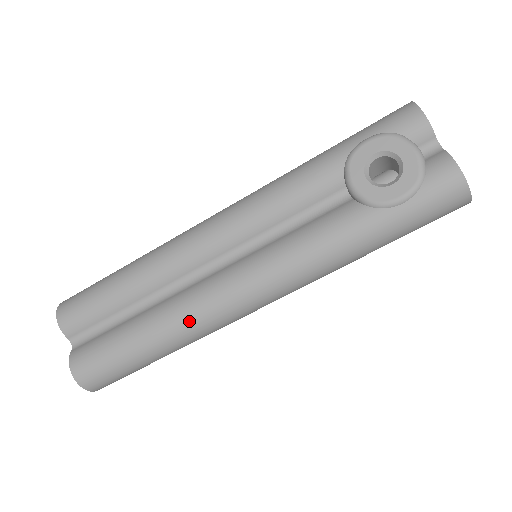
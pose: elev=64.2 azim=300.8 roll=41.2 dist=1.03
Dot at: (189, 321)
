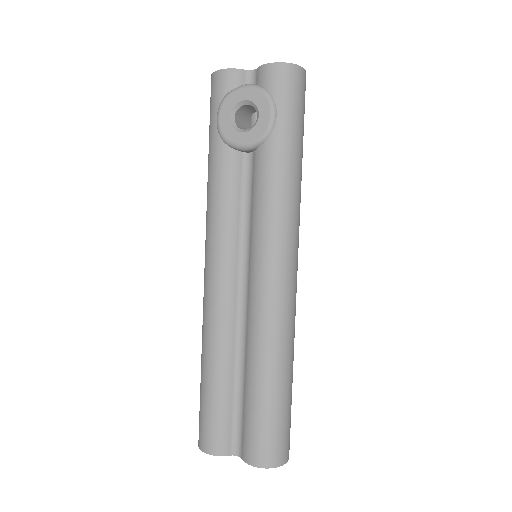
Dot at: (272, 334)
